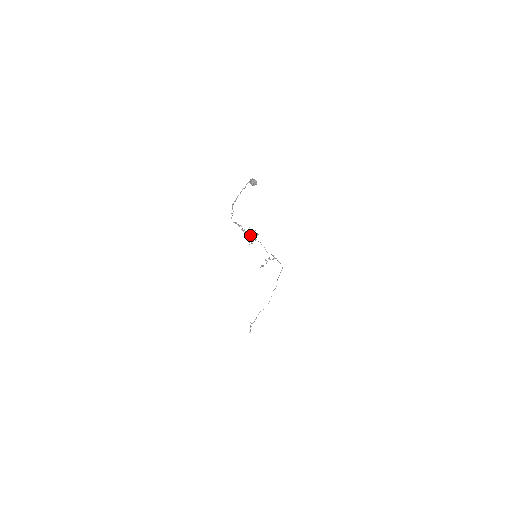
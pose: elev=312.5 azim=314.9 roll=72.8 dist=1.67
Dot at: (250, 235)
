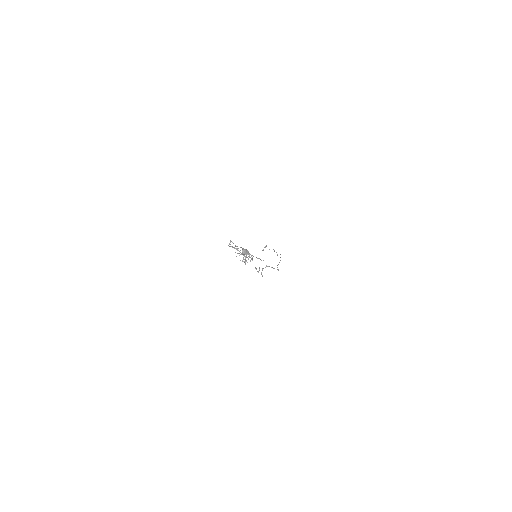
Dot at: (245, 258)
